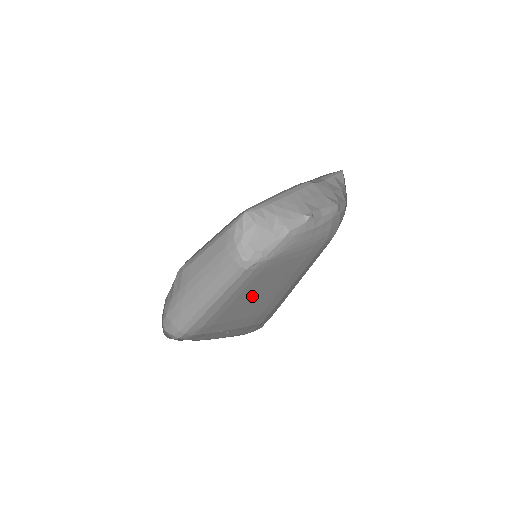
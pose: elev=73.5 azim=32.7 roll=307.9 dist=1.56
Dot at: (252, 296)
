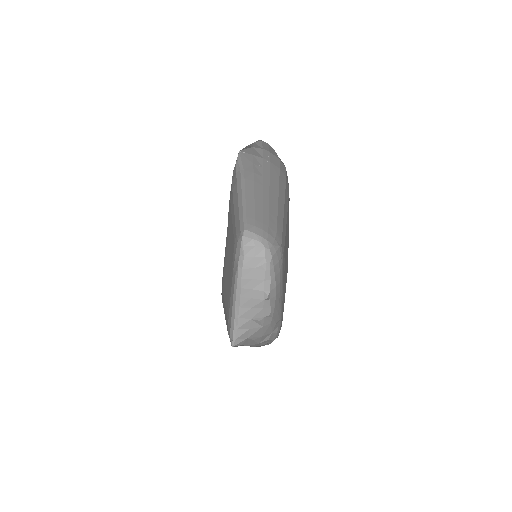
Dot at: occluded
